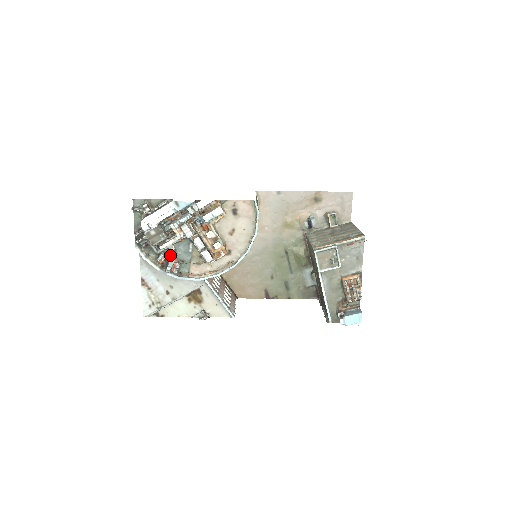
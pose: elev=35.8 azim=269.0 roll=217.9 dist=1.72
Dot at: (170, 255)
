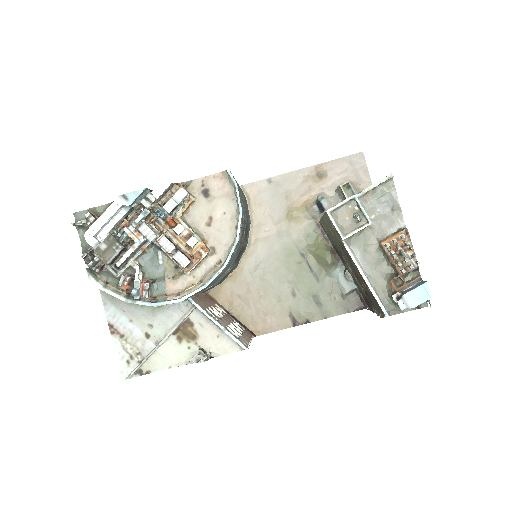
Dot at: occluded
